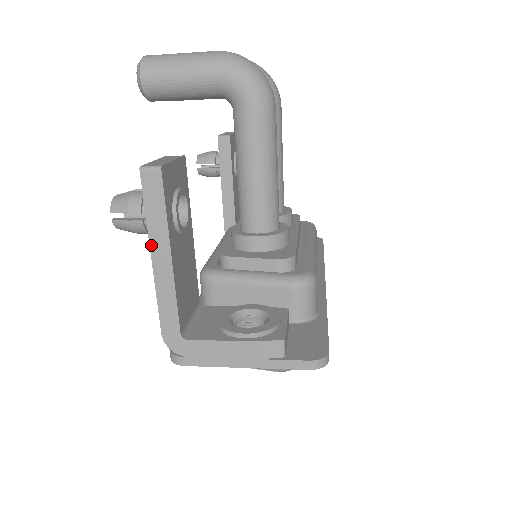
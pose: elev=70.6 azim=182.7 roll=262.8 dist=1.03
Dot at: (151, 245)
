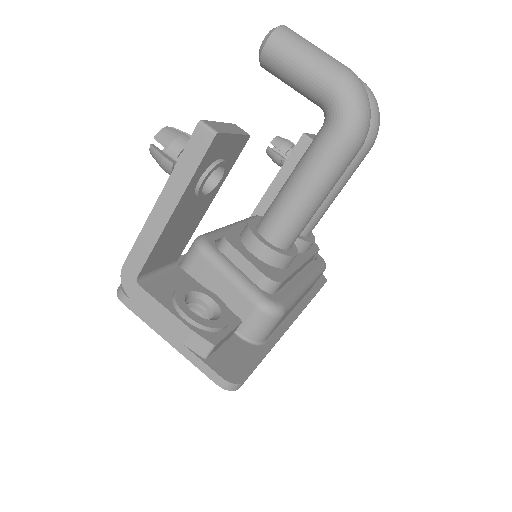
Dot at: (164, 189)
